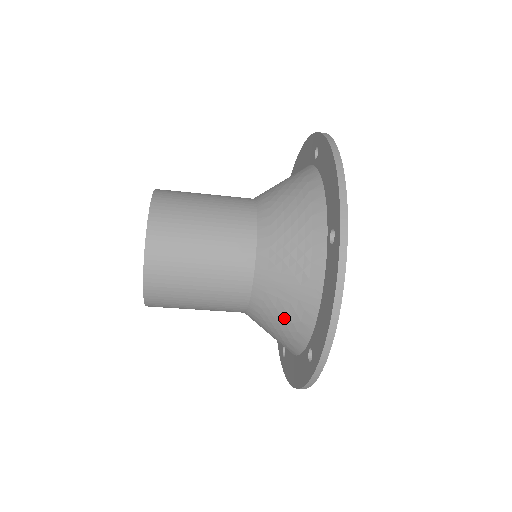
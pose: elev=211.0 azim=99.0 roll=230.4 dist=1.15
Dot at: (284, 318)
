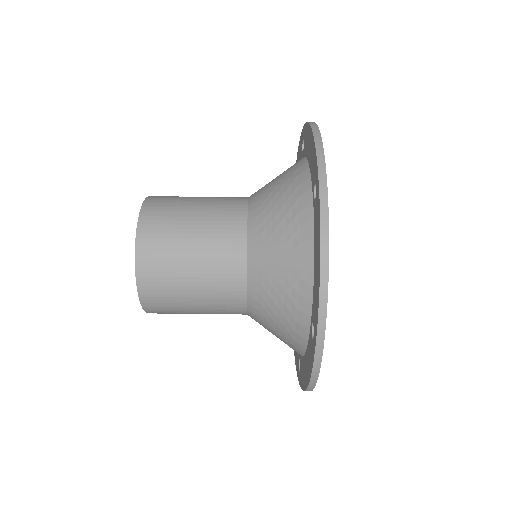
Dot at: (282, 297)
